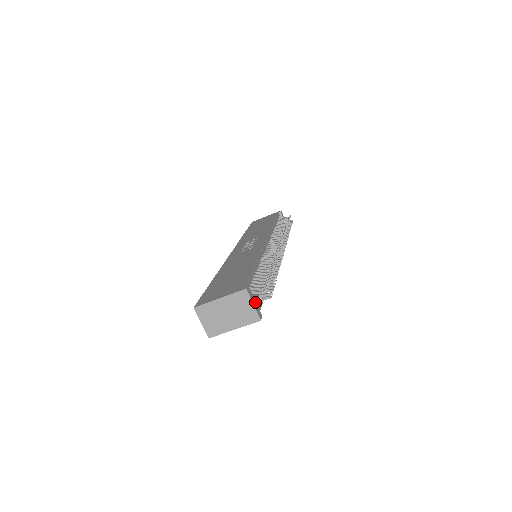
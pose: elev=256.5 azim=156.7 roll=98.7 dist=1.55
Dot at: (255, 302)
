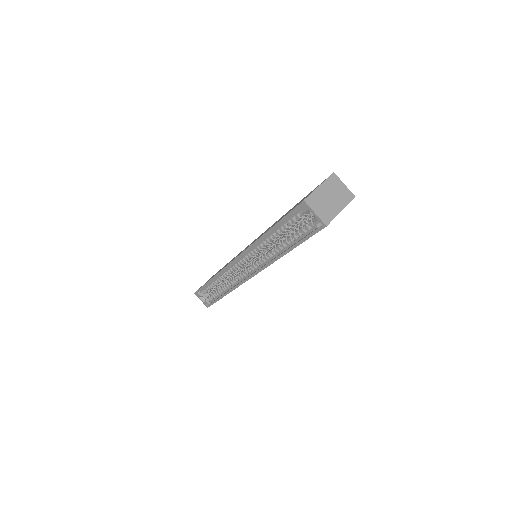
Dot at: occluded
